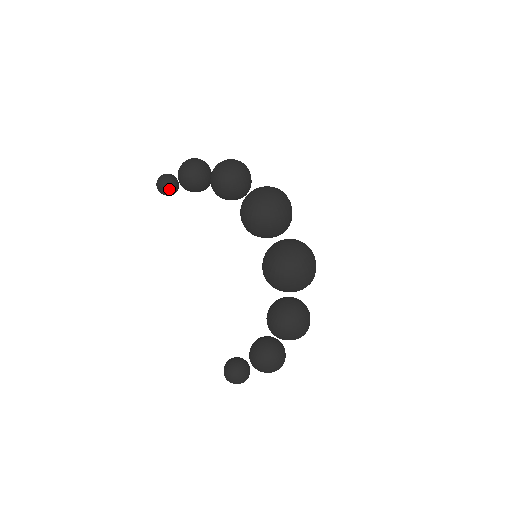
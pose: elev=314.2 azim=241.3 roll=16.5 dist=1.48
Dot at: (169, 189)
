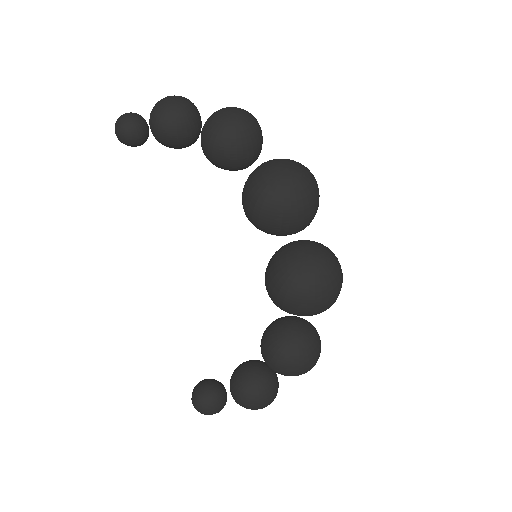
Dot at: (134, 138)
